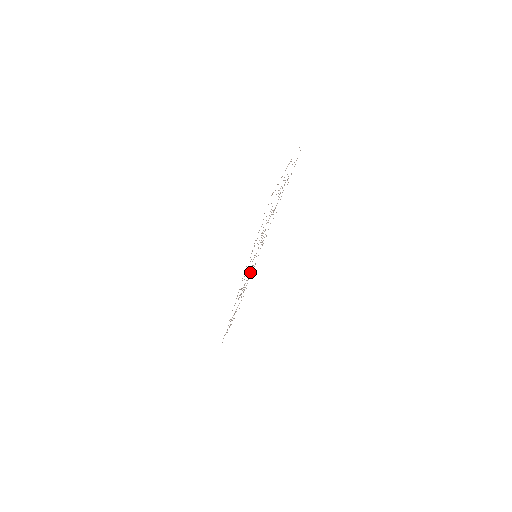
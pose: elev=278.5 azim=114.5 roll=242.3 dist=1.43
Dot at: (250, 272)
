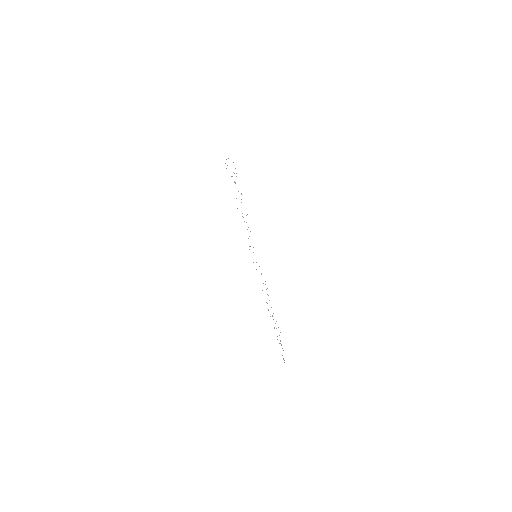
Dot at: occluded
